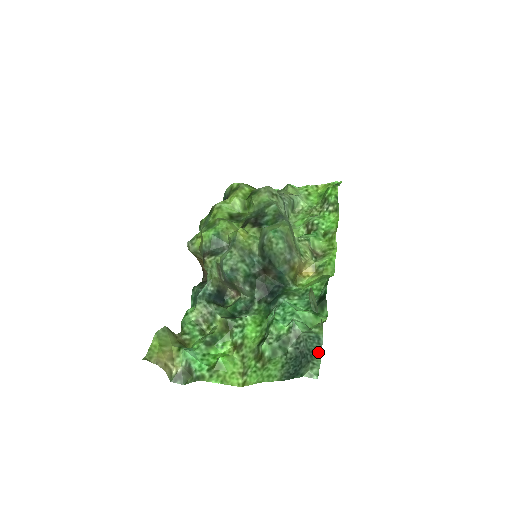
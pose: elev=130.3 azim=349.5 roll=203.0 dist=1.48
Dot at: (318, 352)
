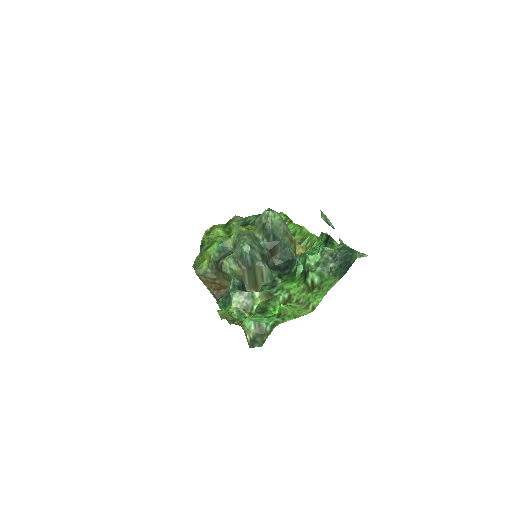
Dot at: (353, 250)
